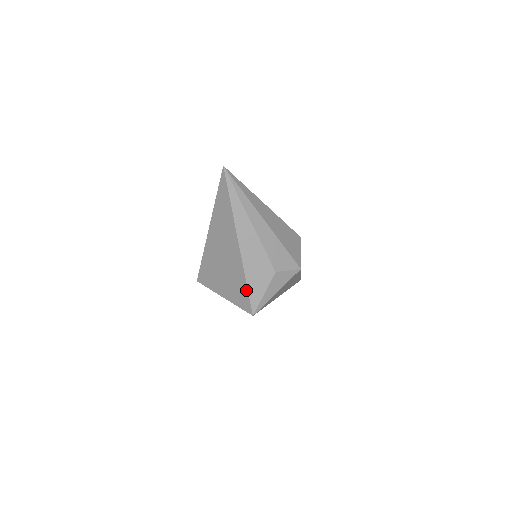
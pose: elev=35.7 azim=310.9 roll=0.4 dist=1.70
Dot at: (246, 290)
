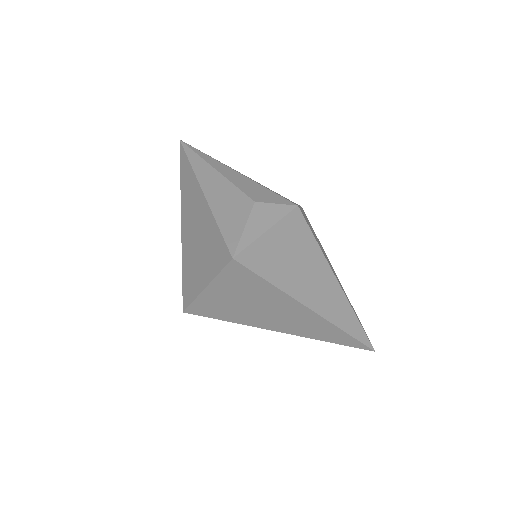
Dot at: (218, 233)
